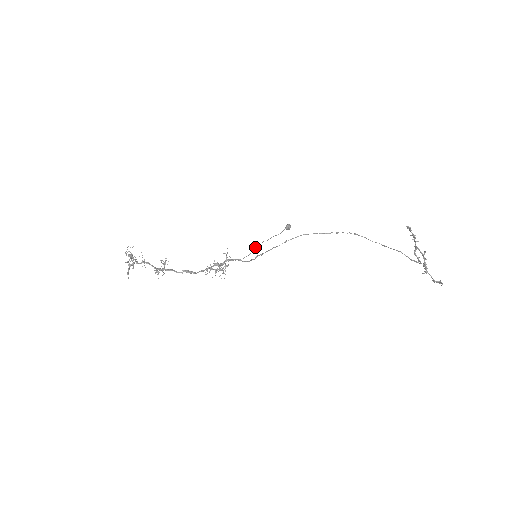
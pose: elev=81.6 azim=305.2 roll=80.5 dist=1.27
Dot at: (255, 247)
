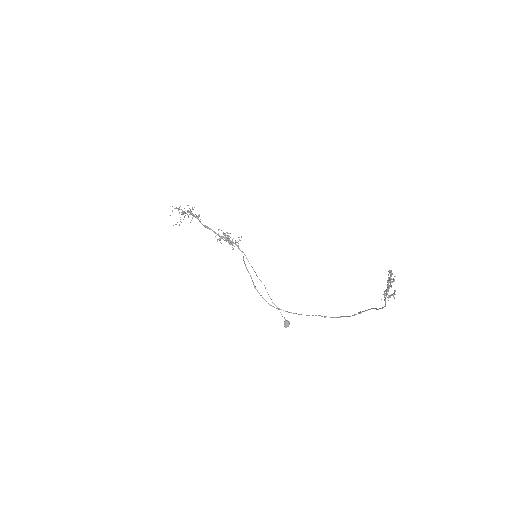
Dot at: occluded
